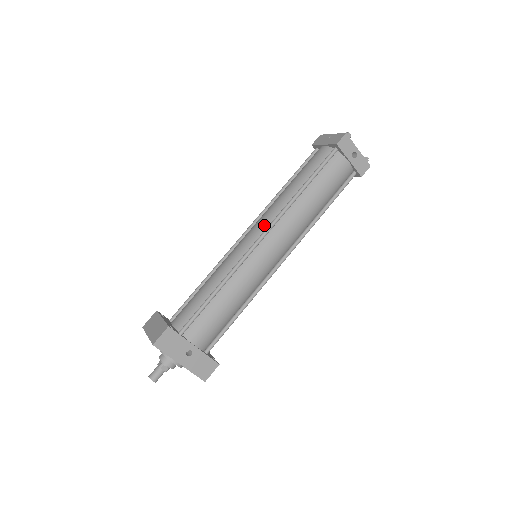
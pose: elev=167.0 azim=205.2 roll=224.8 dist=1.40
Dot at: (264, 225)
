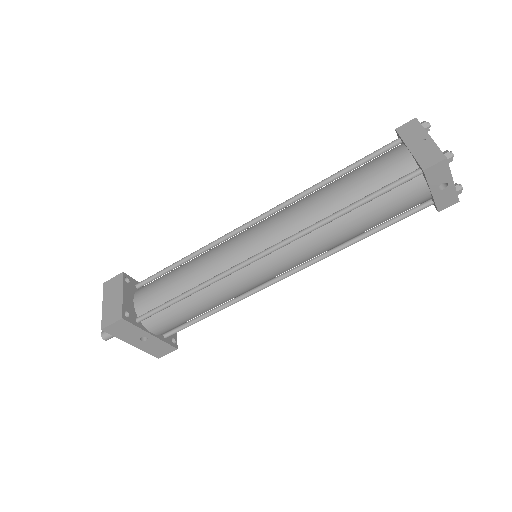
Dot at: (276, 235)
